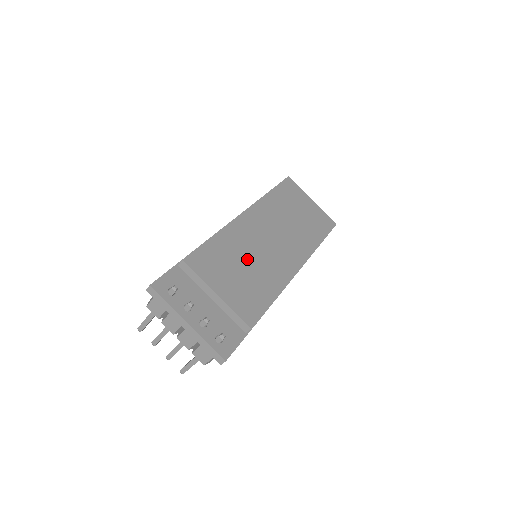
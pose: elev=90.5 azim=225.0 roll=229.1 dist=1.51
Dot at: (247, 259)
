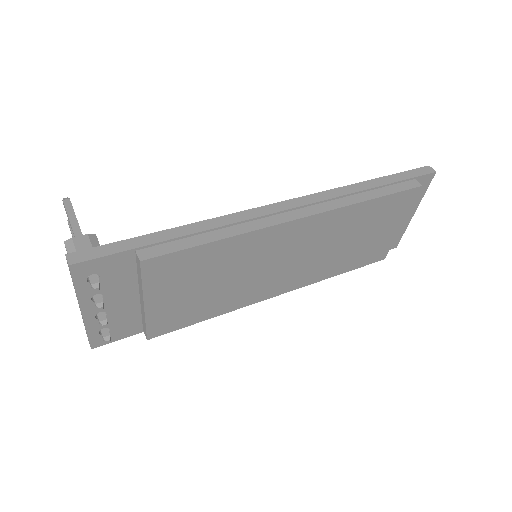
Dot at: (230, 275)
